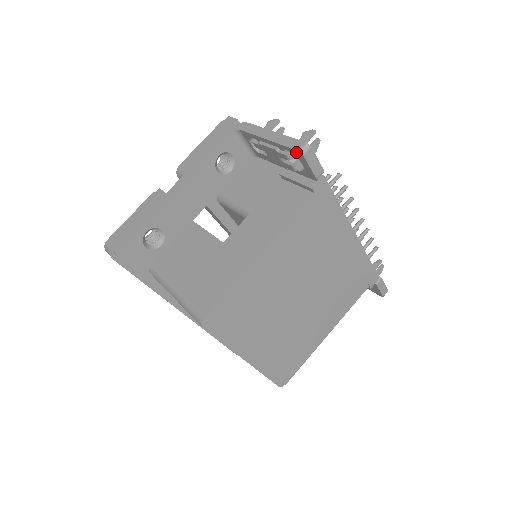
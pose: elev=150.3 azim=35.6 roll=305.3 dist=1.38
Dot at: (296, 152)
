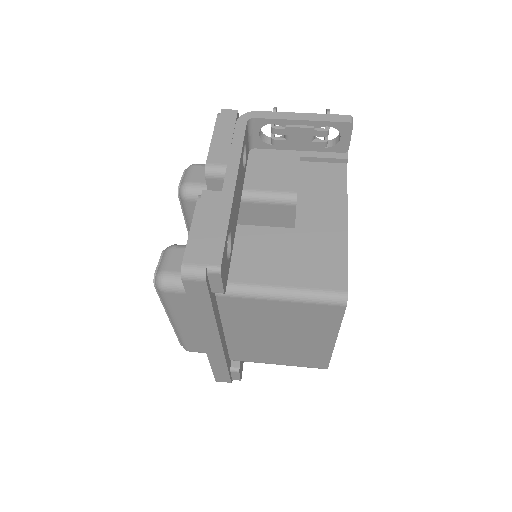
Dot at: (344, 125)
